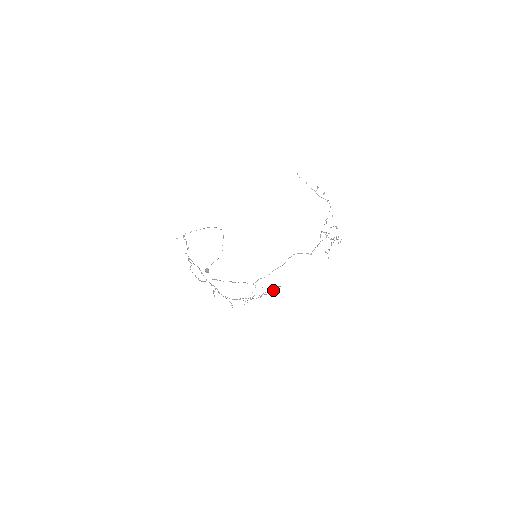
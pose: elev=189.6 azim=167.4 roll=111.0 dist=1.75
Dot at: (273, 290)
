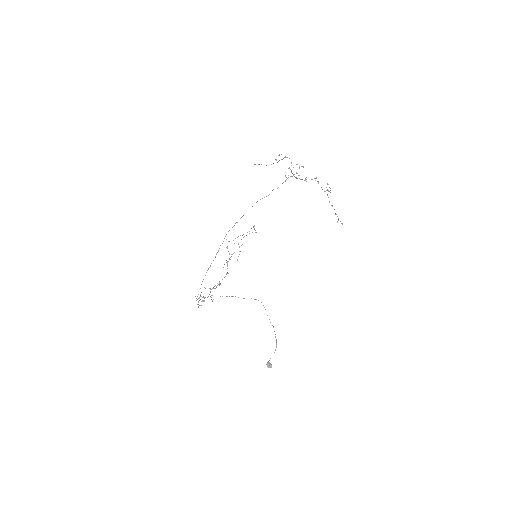
Dot at: occluded
